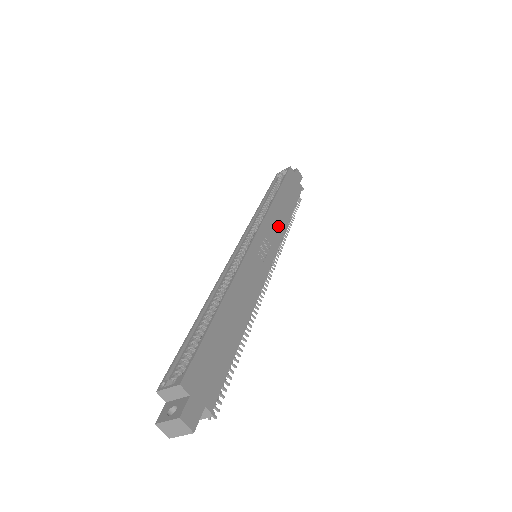
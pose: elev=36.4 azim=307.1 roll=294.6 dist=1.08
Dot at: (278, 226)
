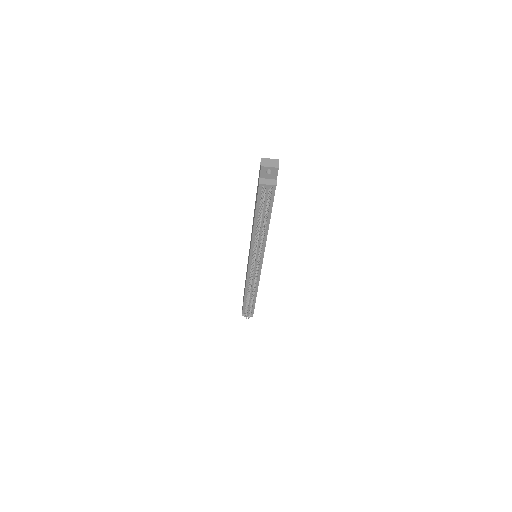
Dot at: occluded
